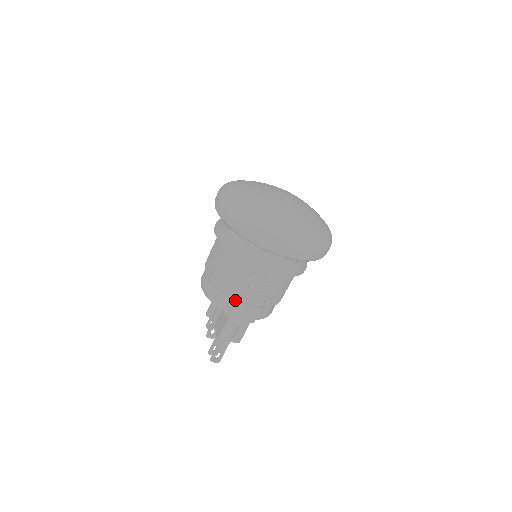
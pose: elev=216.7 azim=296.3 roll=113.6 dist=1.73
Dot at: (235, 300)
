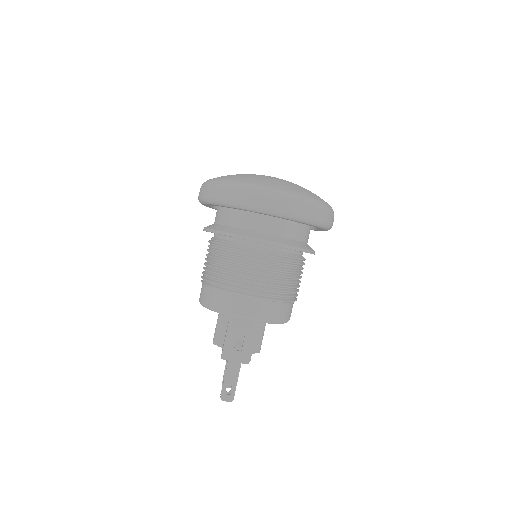
Dot at: (230, 292)
